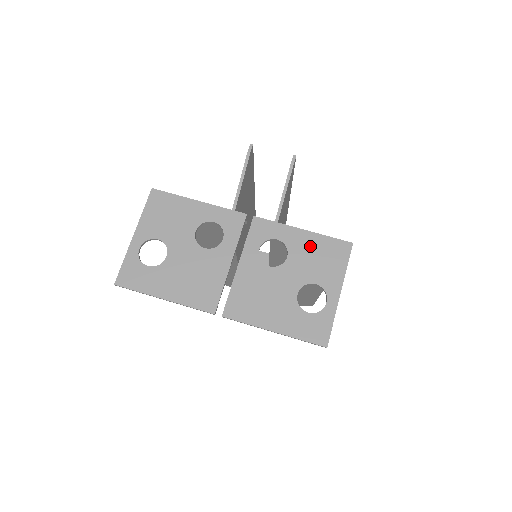
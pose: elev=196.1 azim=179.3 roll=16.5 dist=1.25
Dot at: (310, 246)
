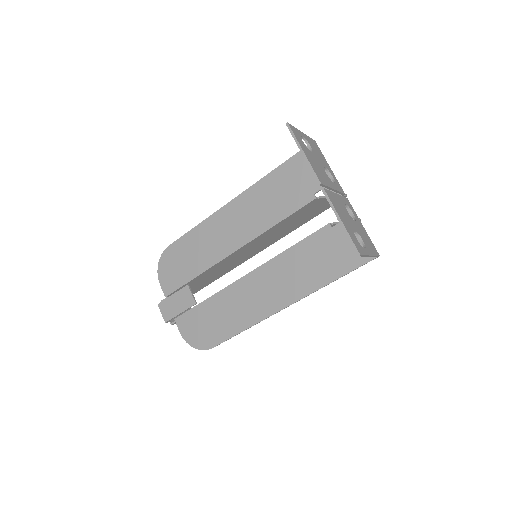
Dot at: (364, 232)
